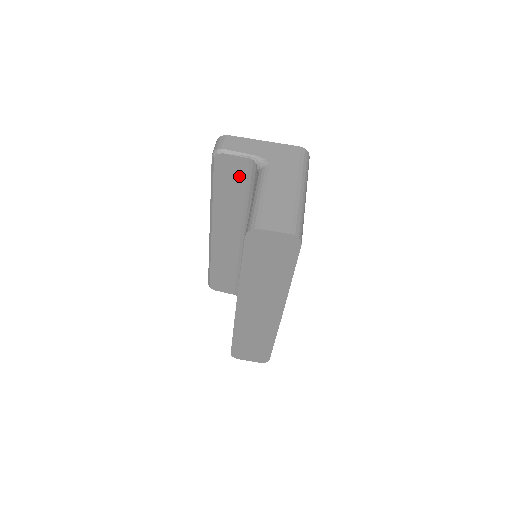
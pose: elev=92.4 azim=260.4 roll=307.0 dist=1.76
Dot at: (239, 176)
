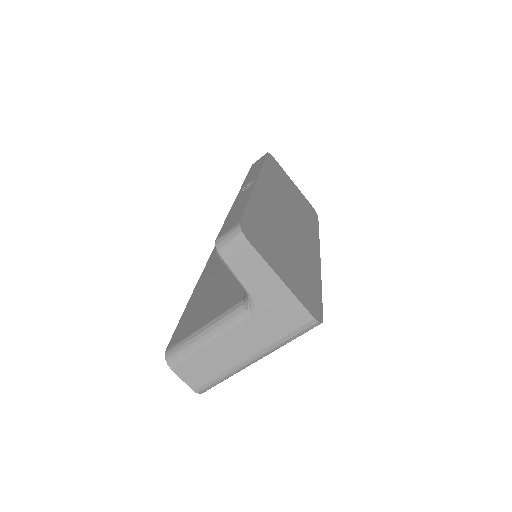
Dot at: occluded
